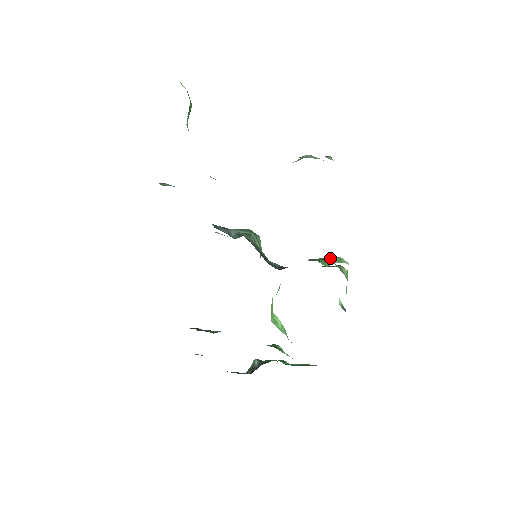
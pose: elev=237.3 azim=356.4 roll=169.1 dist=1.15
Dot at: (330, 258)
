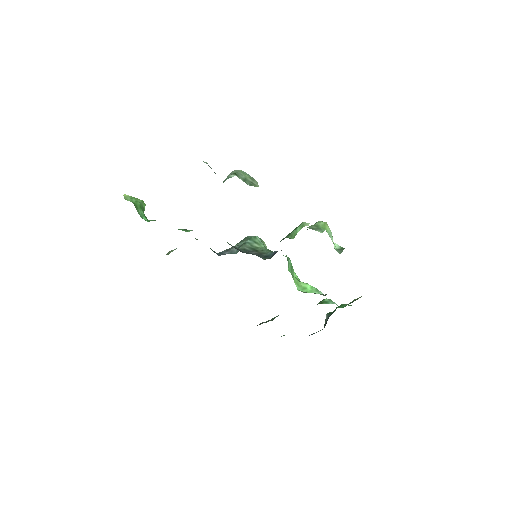
Dot at: (296, 228)
